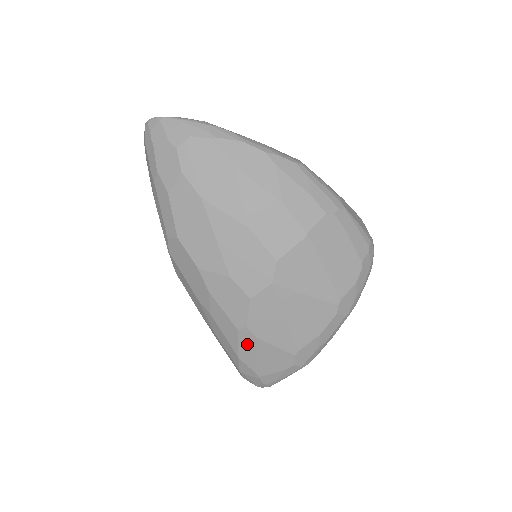
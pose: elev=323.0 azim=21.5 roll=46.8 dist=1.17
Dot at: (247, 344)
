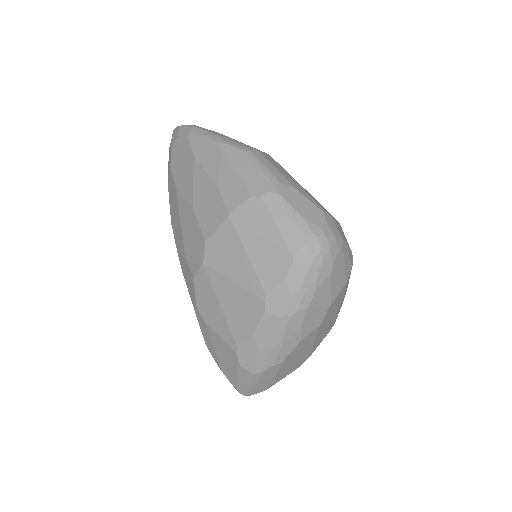
Dot at: (204, 330)
